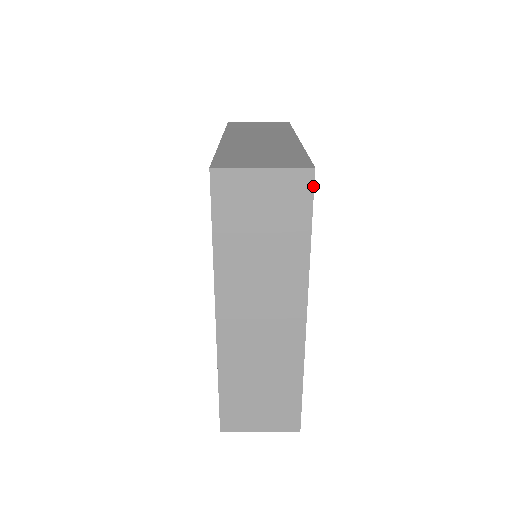
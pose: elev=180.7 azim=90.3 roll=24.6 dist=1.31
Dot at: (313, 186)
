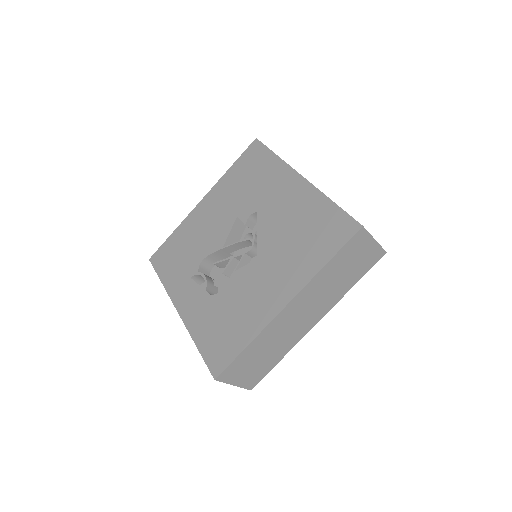
Dot at: occluded
